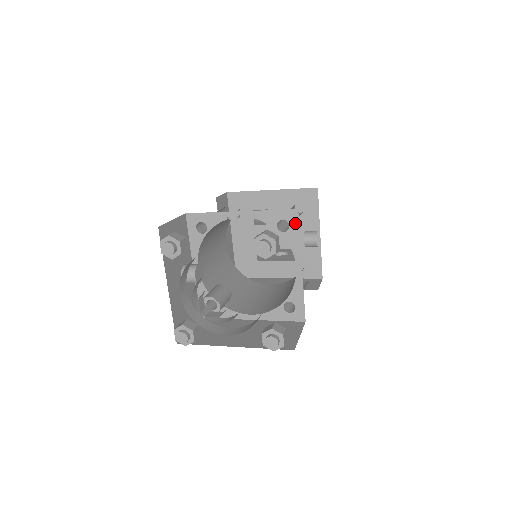
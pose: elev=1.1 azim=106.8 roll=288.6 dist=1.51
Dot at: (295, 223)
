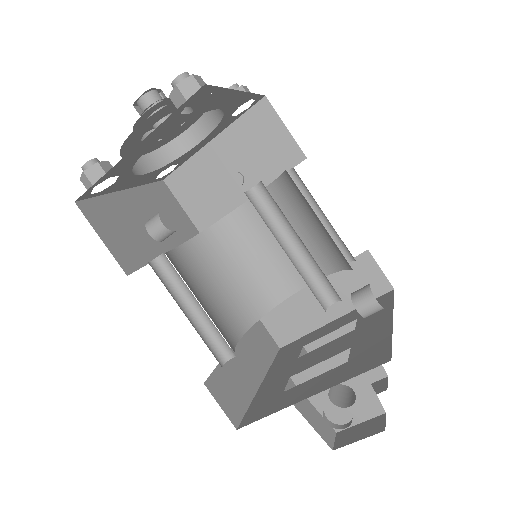
Dot at: occluded
